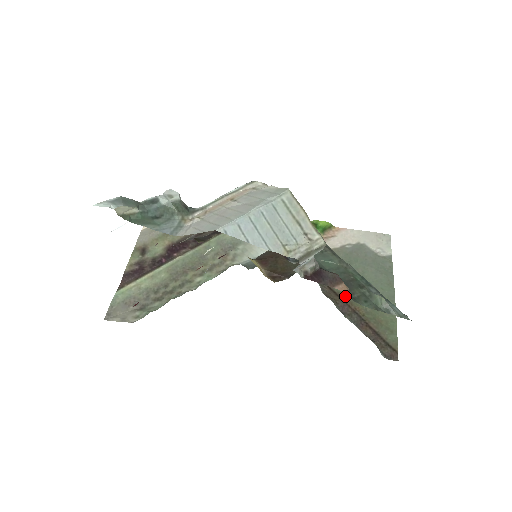
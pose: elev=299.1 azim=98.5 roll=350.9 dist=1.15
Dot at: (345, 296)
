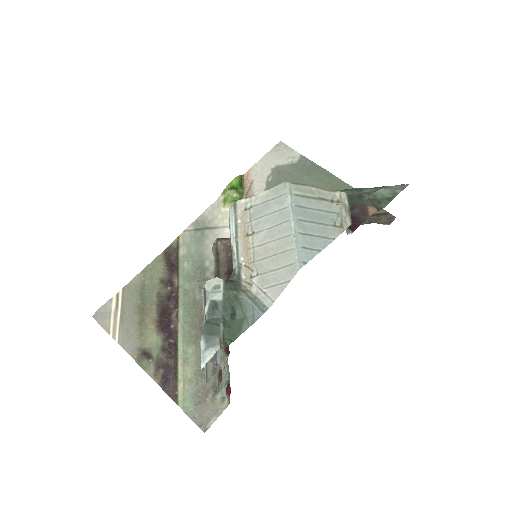
Dot at: occluded
